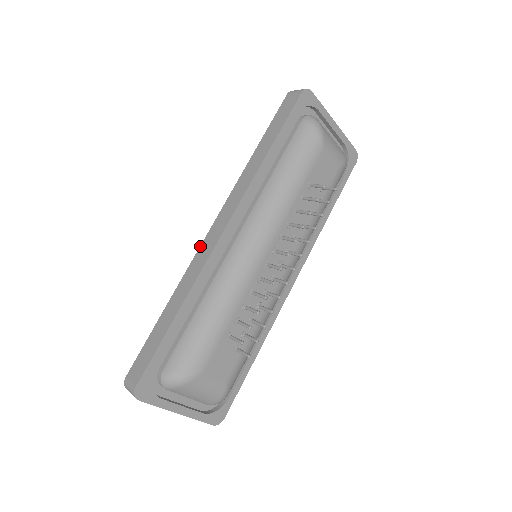
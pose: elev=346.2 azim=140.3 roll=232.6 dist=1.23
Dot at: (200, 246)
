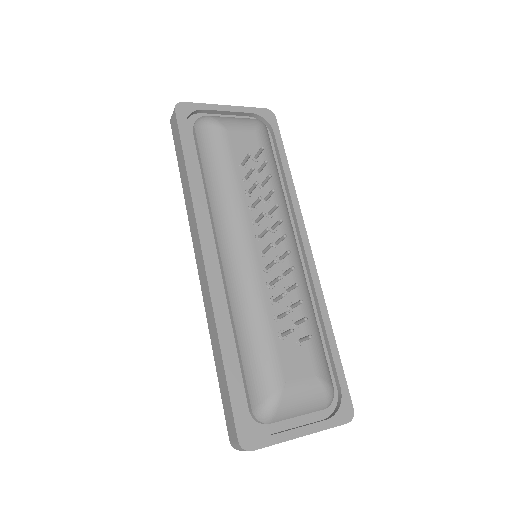
Dot at: occluded
